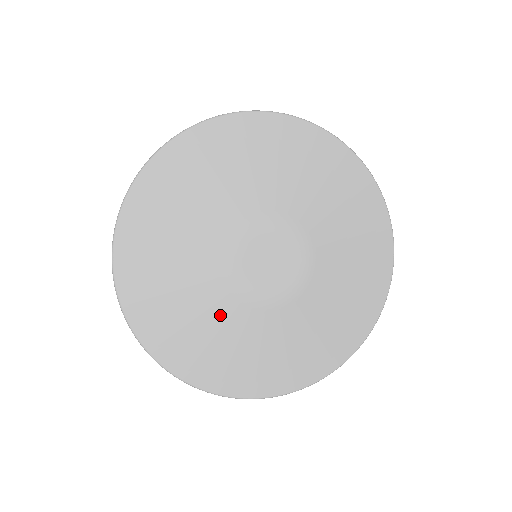
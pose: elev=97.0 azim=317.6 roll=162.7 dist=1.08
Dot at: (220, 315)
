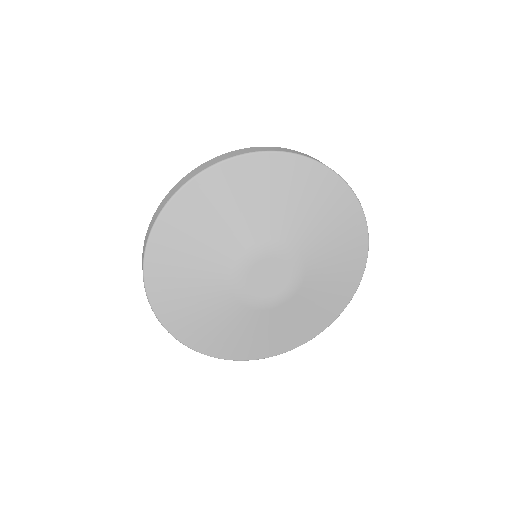
Dot at: (263, 322)
